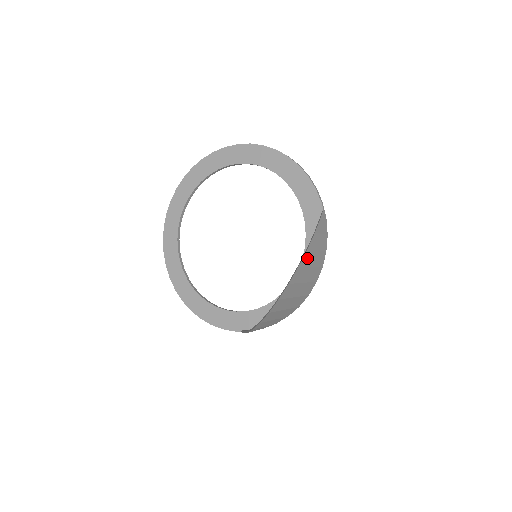
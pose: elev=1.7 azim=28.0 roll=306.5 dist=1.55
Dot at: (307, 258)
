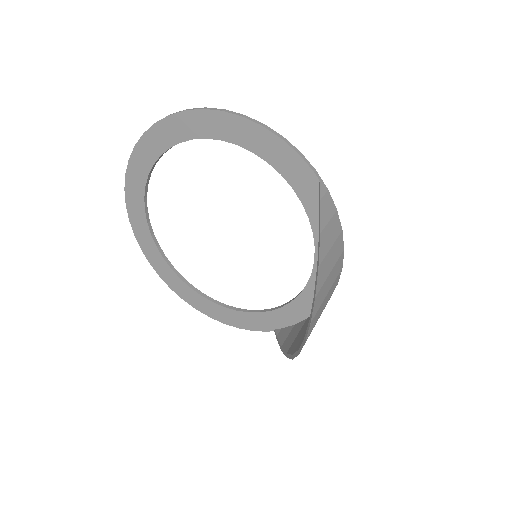
Dot at: (322, 273)
